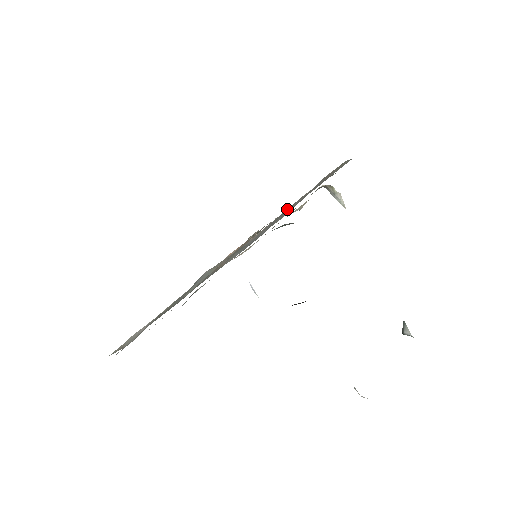
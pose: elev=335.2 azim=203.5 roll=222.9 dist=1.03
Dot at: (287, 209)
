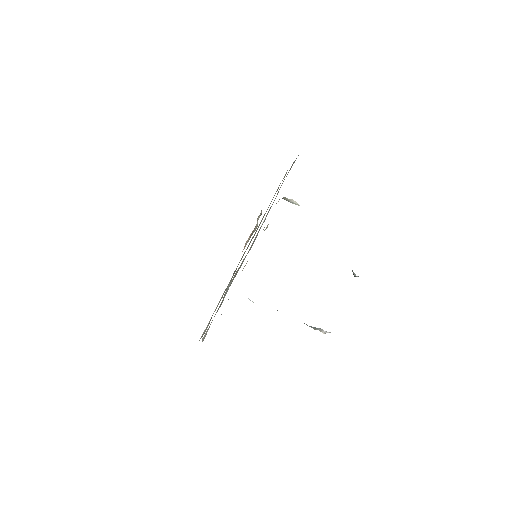
Dot at: occluded
